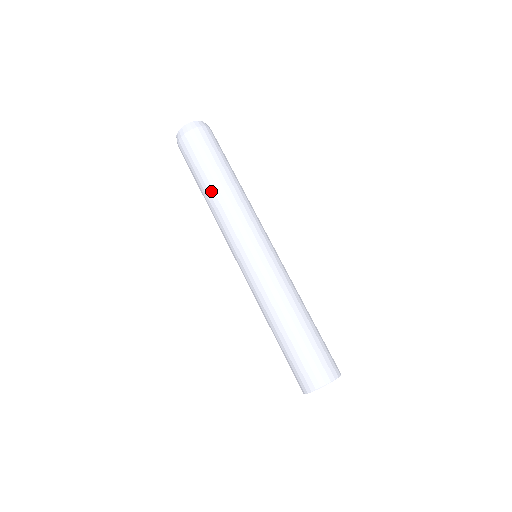
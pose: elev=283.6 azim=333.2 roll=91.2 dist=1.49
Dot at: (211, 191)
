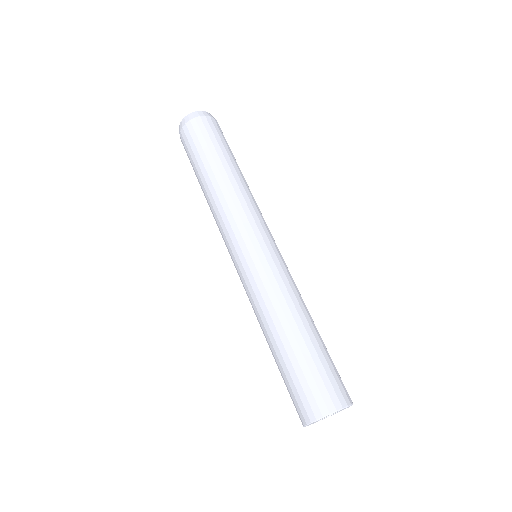
Dot at: (229, 171)
